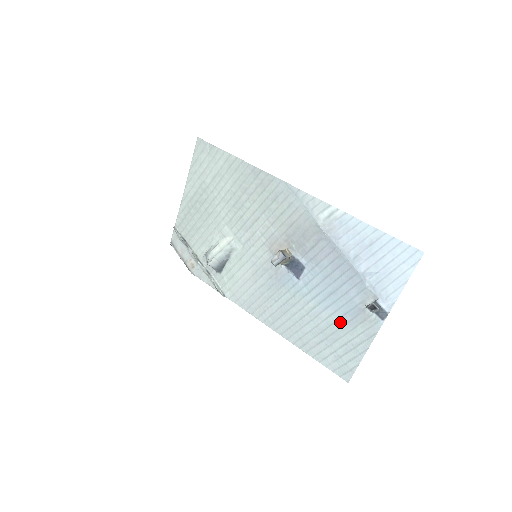
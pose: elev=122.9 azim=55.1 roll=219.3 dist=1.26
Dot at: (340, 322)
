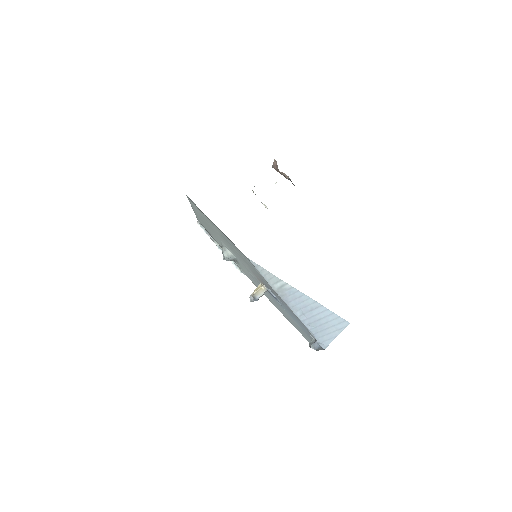
Dot at: (303, 331)
